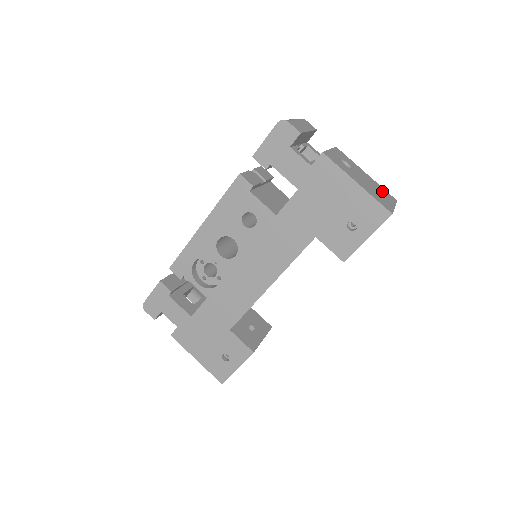
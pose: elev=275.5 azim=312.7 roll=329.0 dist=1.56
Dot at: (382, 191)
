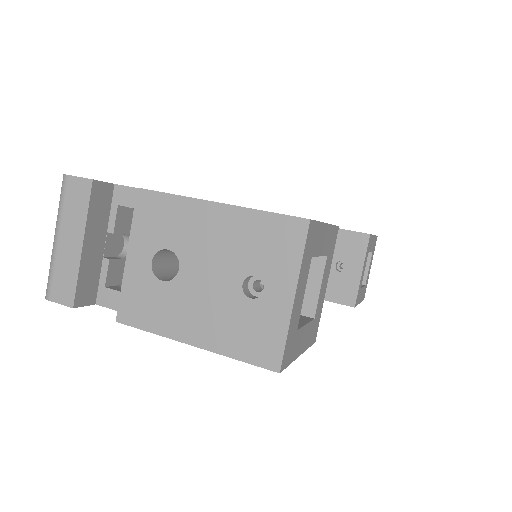
Dot at: occluded
